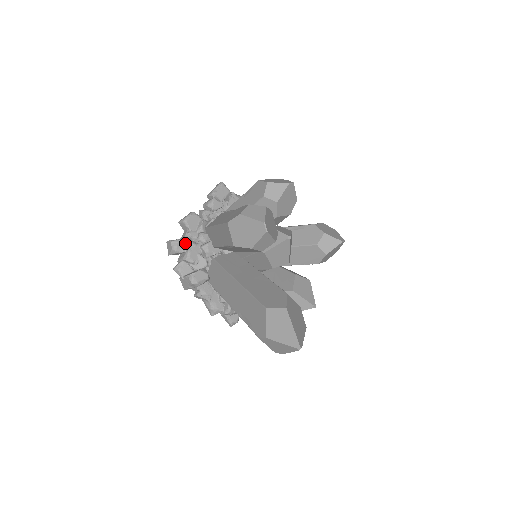
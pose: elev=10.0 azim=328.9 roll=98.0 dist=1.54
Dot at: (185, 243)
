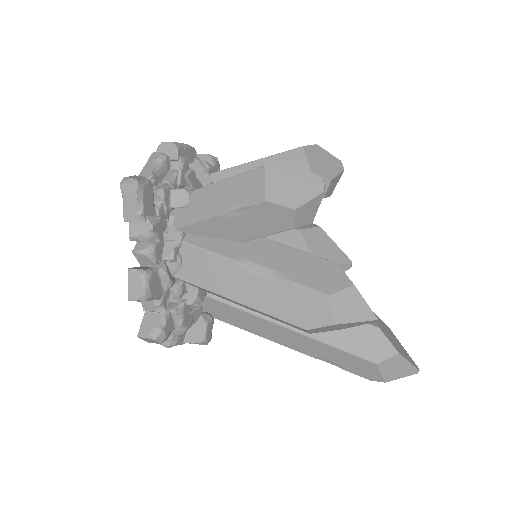
Dot at: (169, 321)
